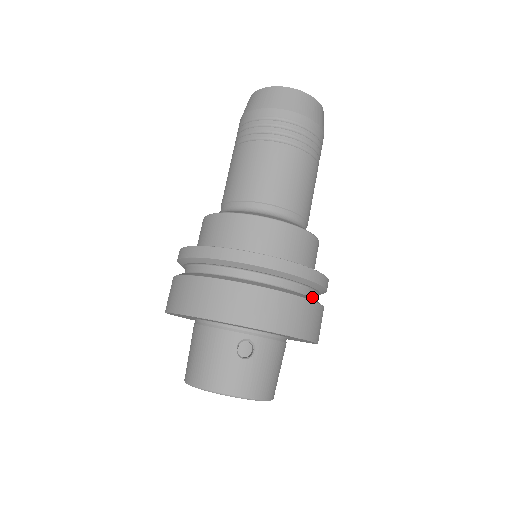
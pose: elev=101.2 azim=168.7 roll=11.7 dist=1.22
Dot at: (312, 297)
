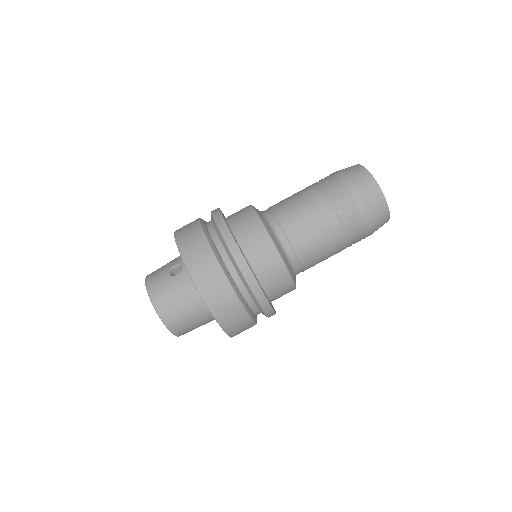
Dot at: (235, 280)
